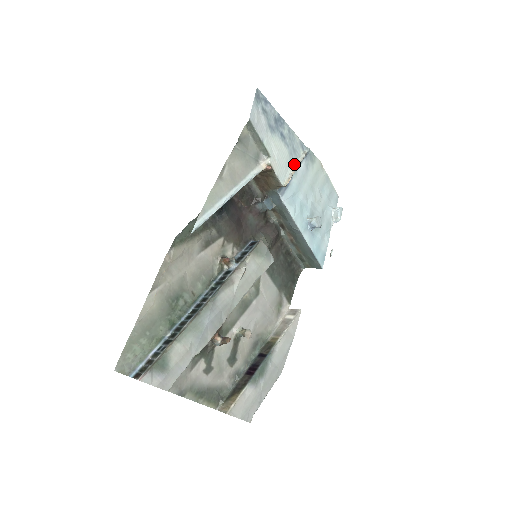
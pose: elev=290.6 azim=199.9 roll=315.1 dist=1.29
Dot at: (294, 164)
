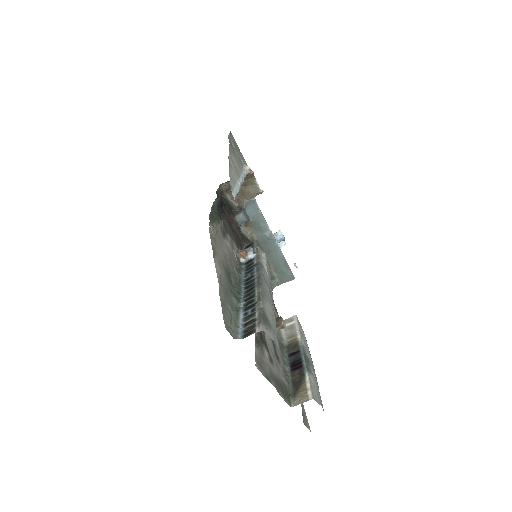
Dot at: occluded
